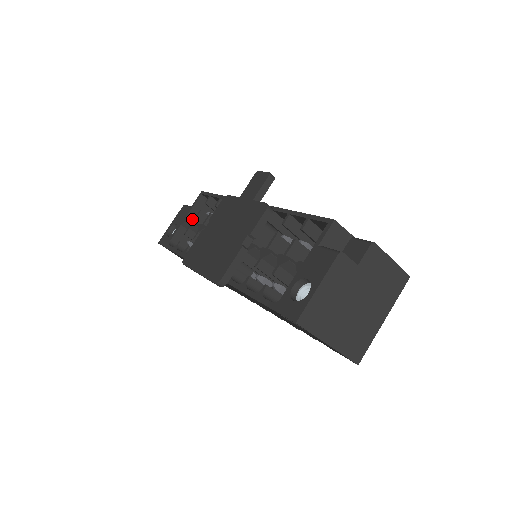
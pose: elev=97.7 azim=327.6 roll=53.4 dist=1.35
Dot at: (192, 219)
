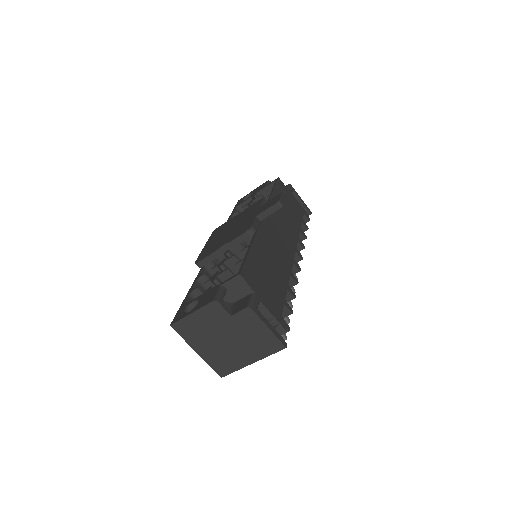
Dot at: occluded
